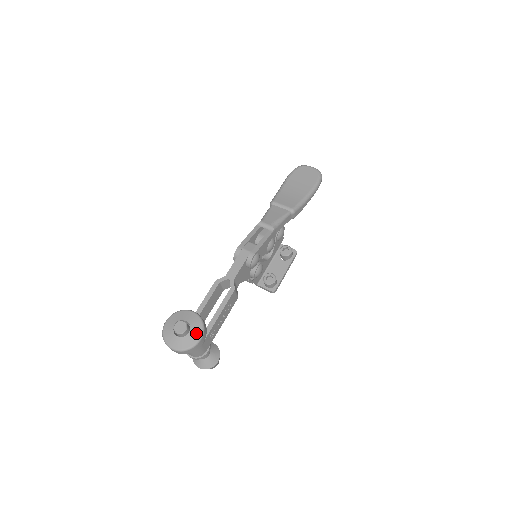
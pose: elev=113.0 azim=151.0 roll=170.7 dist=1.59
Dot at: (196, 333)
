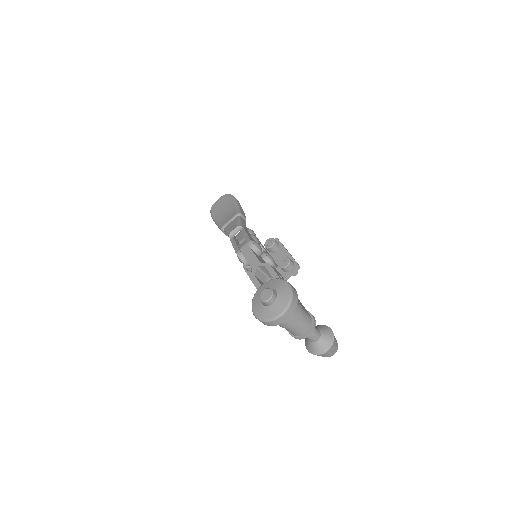
Dot at: (281, 285)
